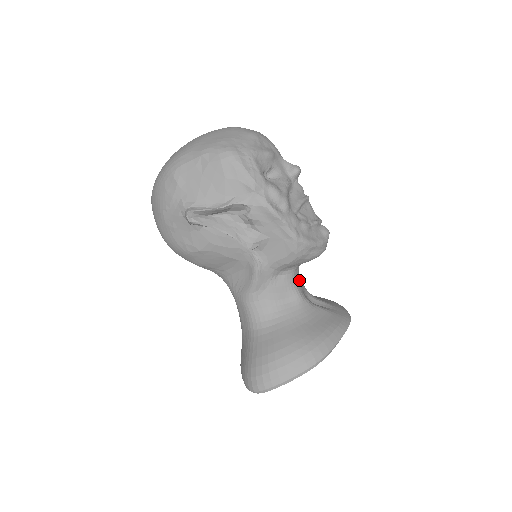
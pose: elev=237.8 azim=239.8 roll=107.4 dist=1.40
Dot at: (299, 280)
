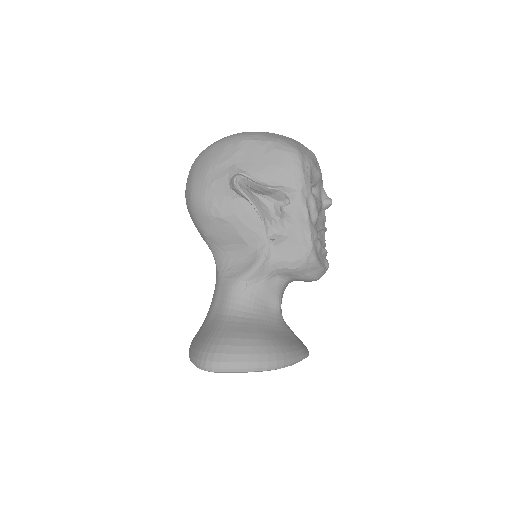
Dot at: occluded
